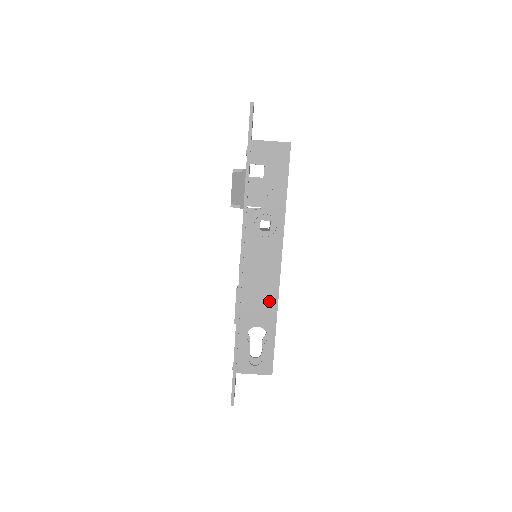
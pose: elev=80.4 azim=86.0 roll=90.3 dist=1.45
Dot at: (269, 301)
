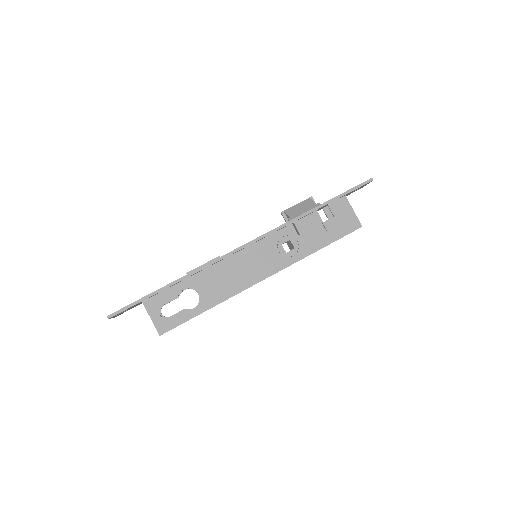
Dot at: (227, 289)
